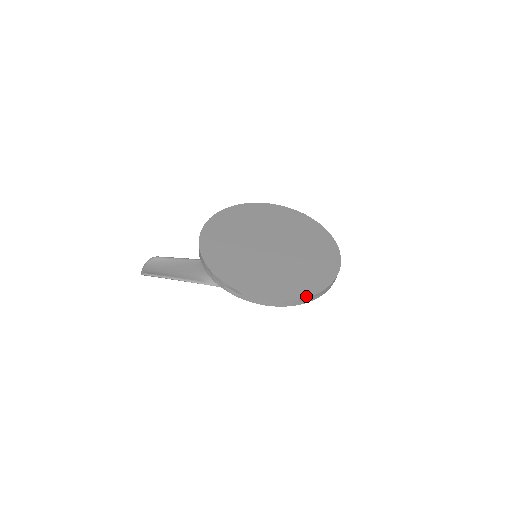
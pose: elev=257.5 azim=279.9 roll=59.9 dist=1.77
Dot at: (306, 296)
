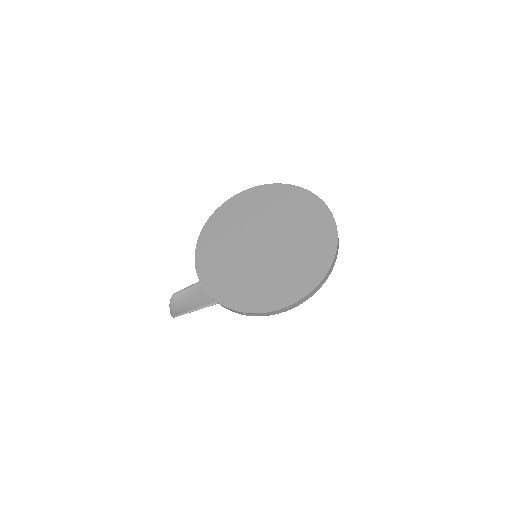
Dot at: (316, 285)
